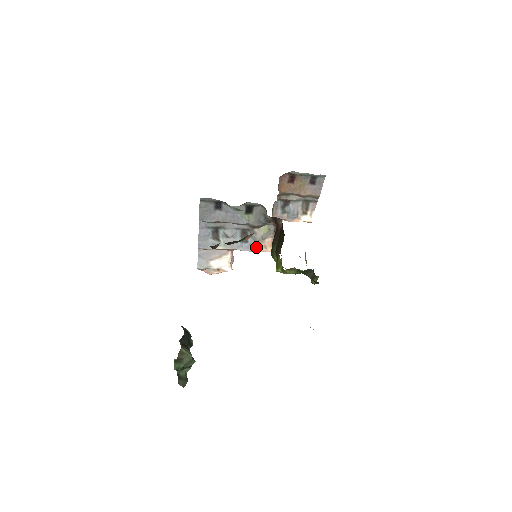
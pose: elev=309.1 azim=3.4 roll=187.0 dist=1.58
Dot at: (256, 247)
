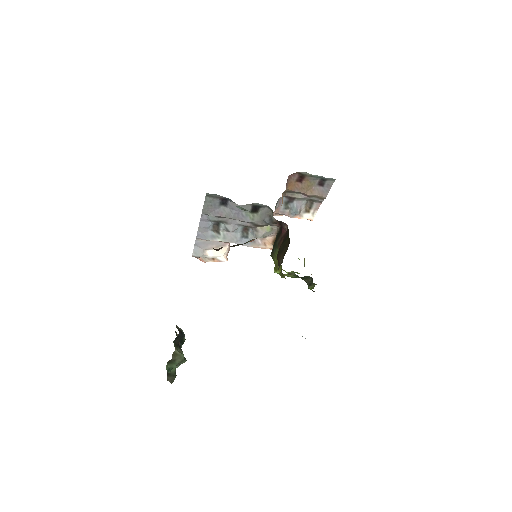
Dot at: (255, 243)
